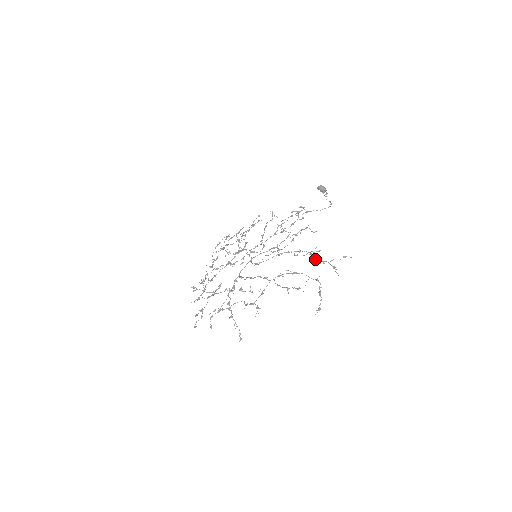
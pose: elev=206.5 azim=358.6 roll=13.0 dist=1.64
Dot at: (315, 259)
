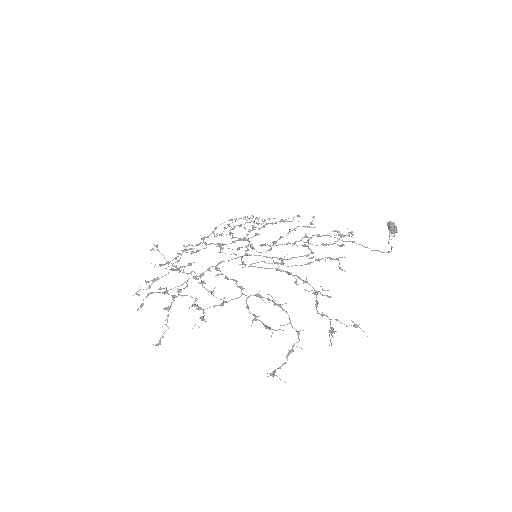
Dot at: (316, 304)
